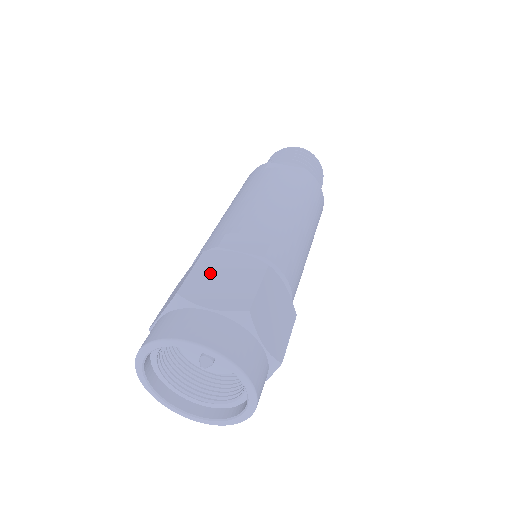
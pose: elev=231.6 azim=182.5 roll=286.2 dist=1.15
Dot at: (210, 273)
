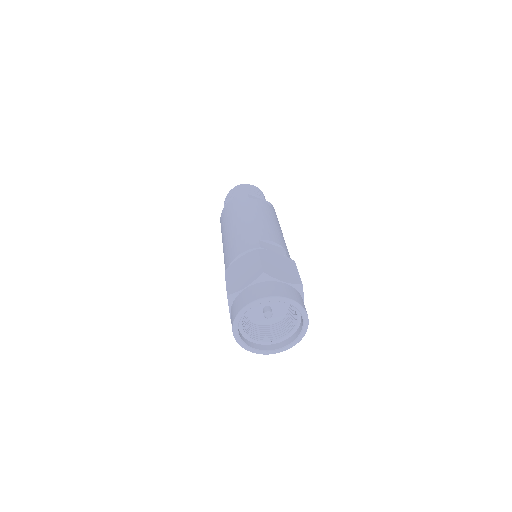
Dot at: (271, 262)
